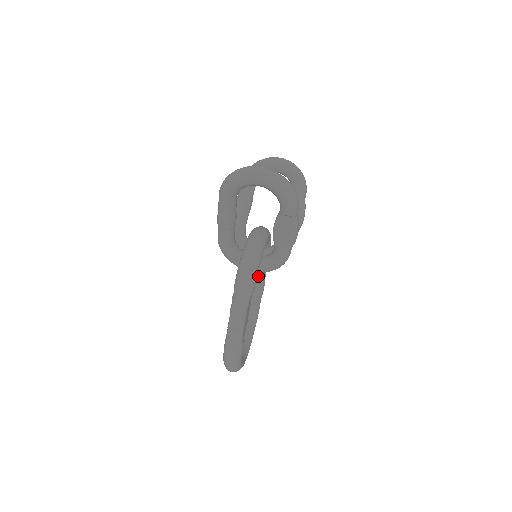
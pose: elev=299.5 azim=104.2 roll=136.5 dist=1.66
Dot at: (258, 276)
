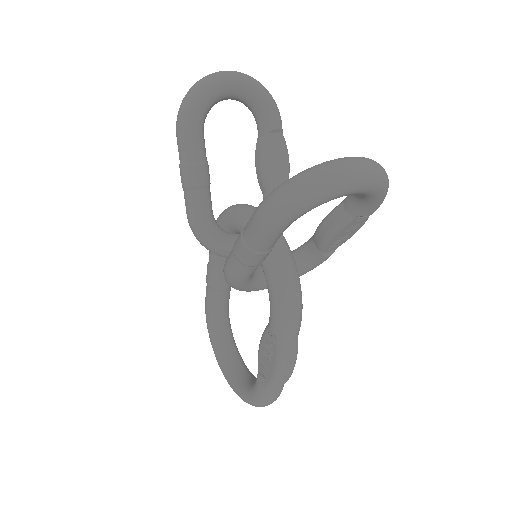
Dot at: occluded
